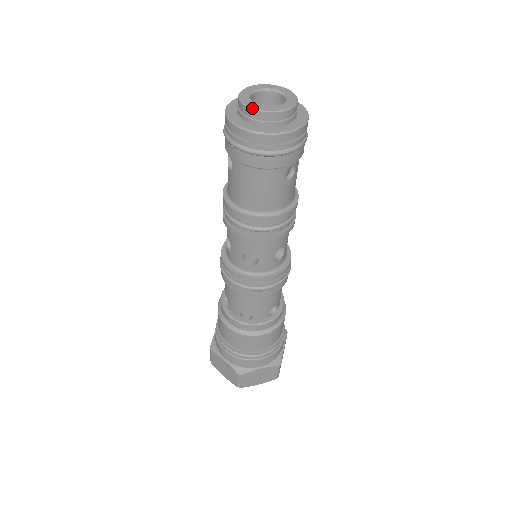
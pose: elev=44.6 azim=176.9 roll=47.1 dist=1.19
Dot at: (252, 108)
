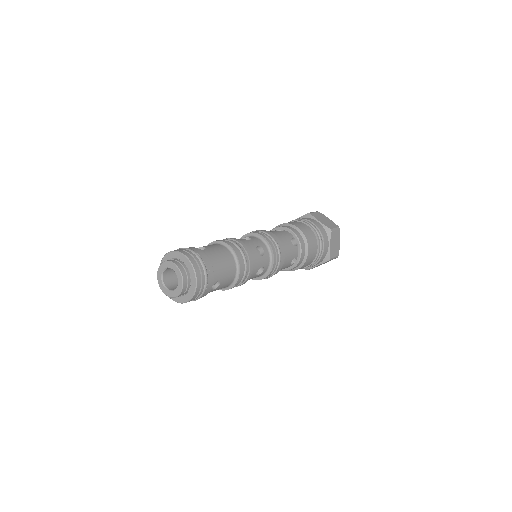
Dot at: (166, 295)
